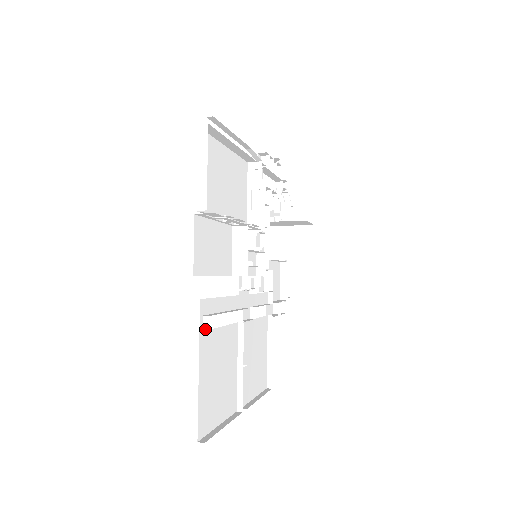
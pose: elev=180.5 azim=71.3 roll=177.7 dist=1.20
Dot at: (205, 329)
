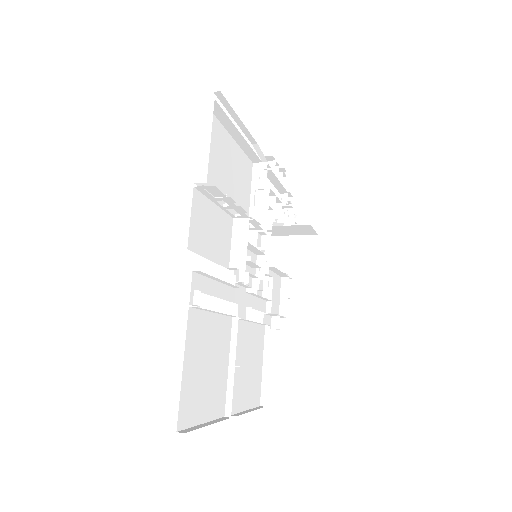
Dot at: (195, 305)
